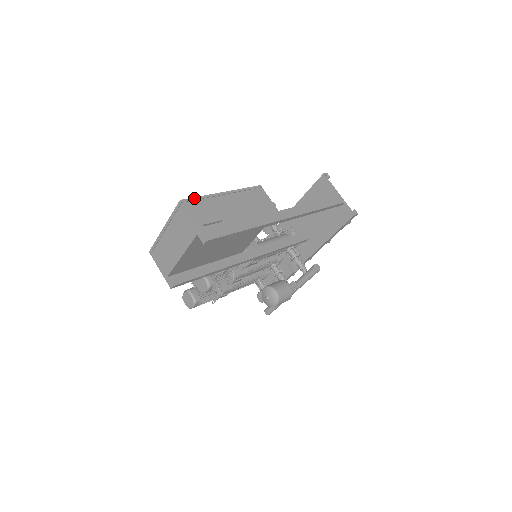
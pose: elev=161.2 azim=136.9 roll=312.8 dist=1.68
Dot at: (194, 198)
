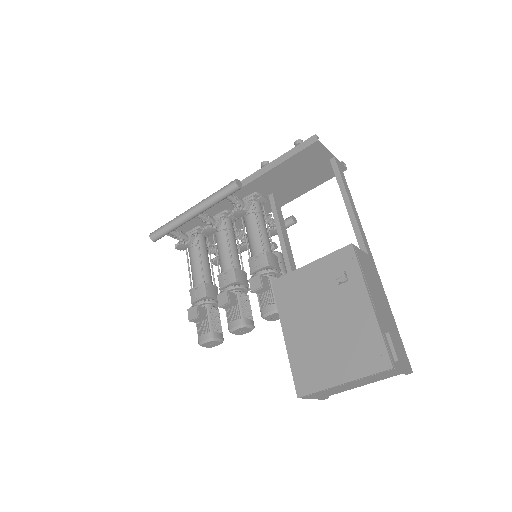
Dot at: (387, 348)
